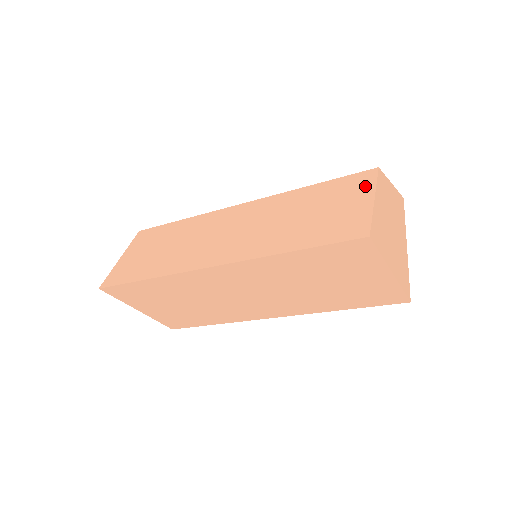
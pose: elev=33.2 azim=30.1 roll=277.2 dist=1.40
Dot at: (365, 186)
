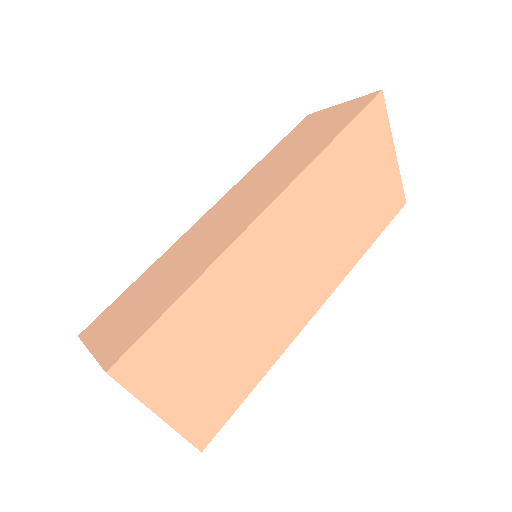
Dot at: (319, 114)
